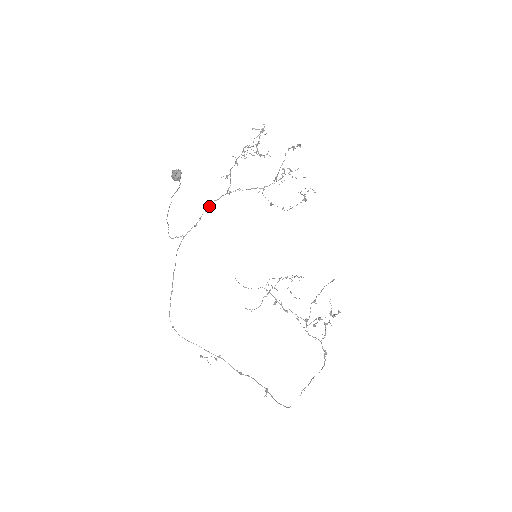
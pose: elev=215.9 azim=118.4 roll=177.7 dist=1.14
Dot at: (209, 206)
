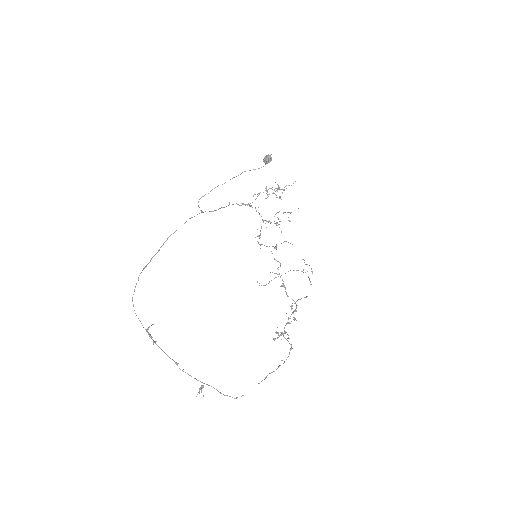
Dot at: (232, 204)
